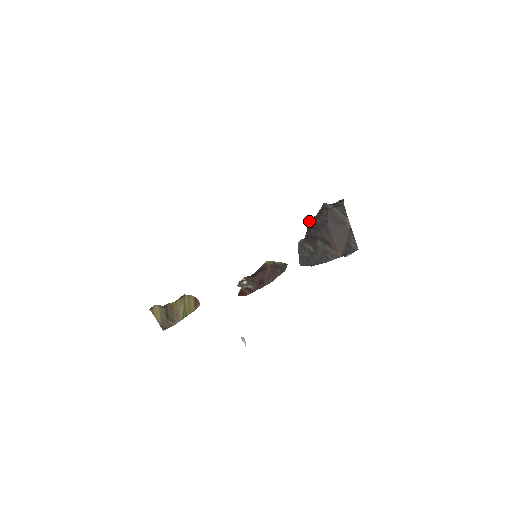
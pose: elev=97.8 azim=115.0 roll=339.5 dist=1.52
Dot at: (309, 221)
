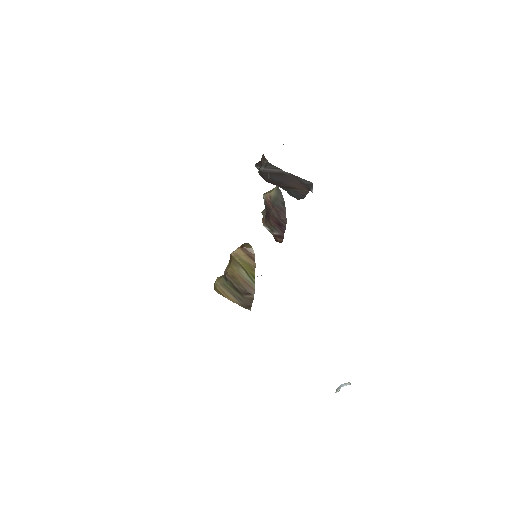
Dot at: (259, 174)
